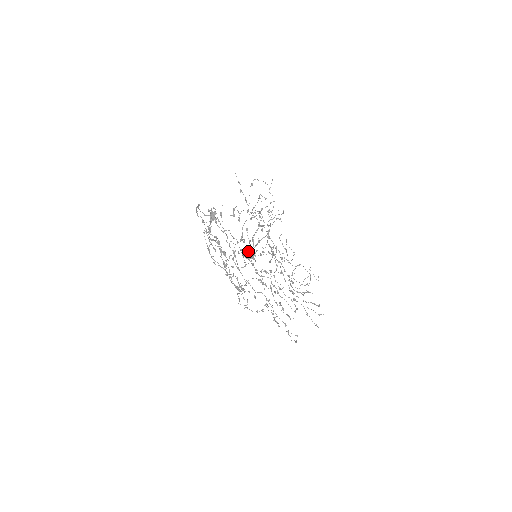
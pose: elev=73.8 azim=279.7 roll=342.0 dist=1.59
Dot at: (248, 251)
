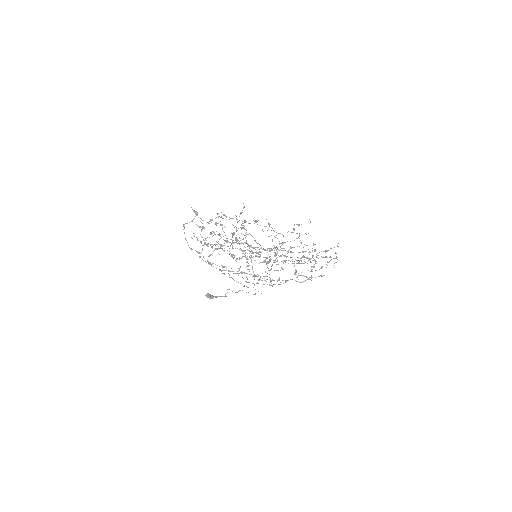
Dot at: (245, 242)
